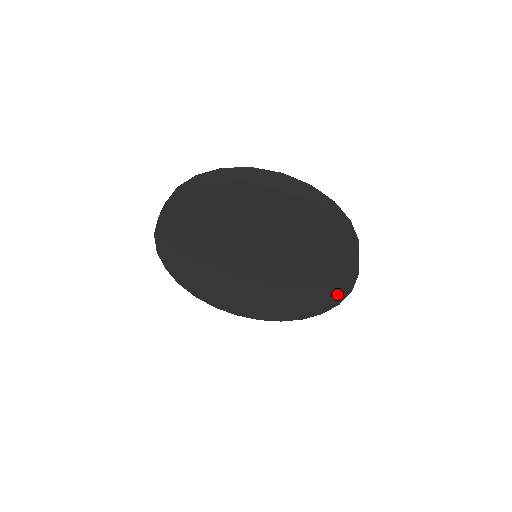
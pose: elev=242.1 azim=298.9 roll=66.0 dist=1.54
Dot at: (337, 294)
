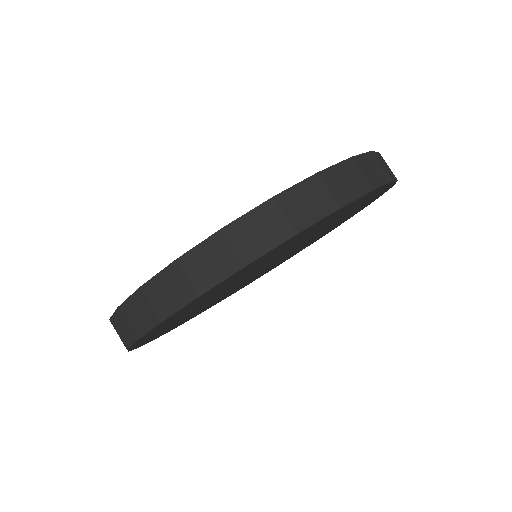
Dot at: (284, 261)
